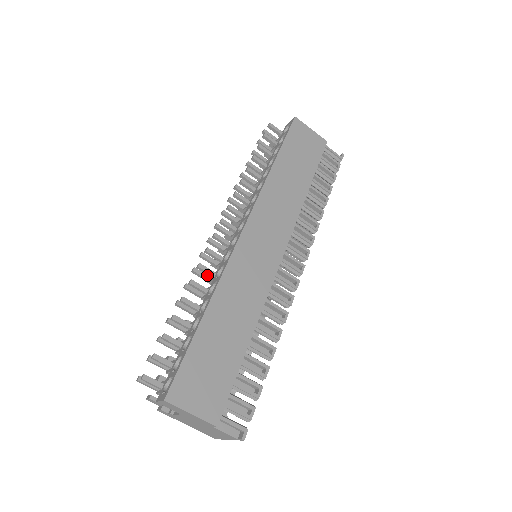
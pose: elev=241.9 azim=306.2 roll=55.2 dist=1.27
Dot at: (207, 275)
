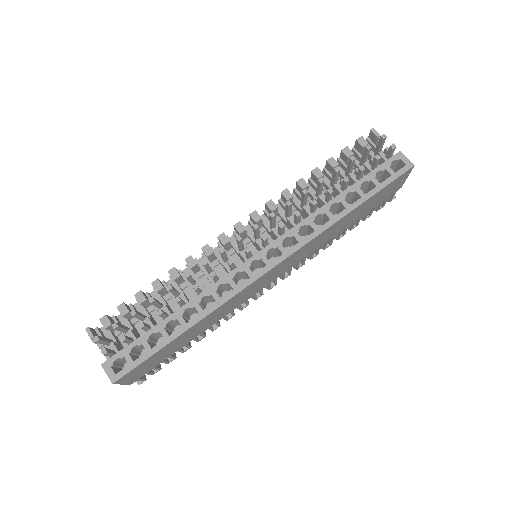
Dot at: occluded
